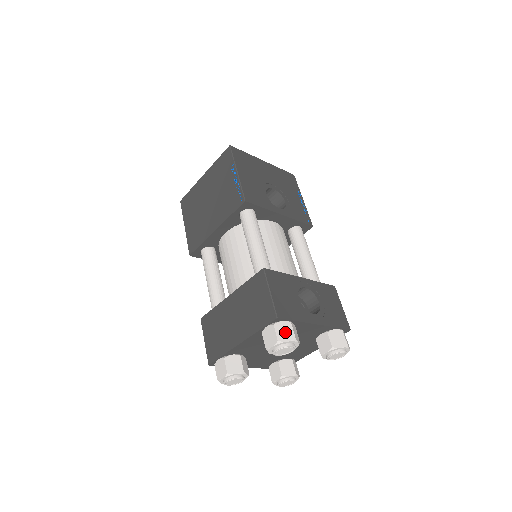
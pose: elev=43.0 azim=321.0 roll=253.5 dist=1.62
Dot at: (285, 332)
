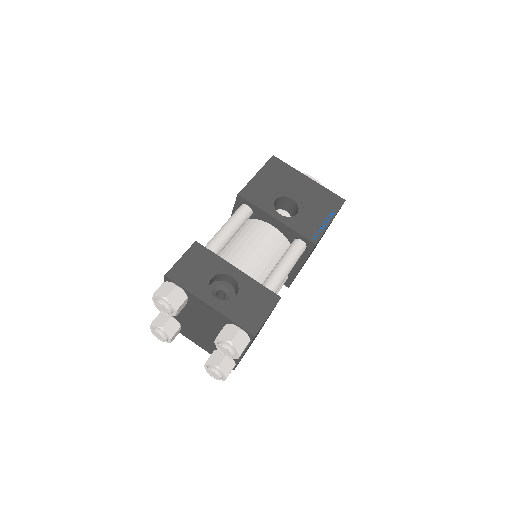
Dot at: (165, 290)
